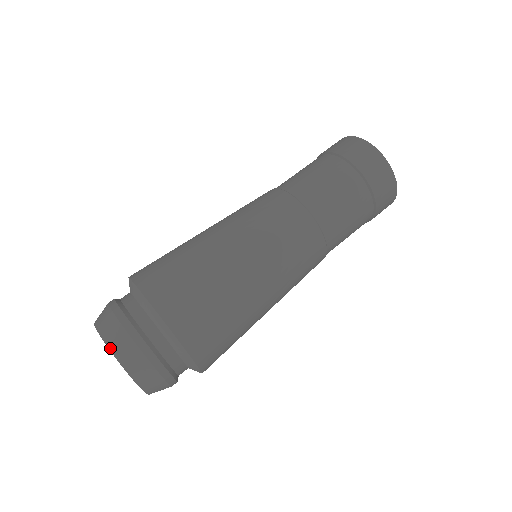
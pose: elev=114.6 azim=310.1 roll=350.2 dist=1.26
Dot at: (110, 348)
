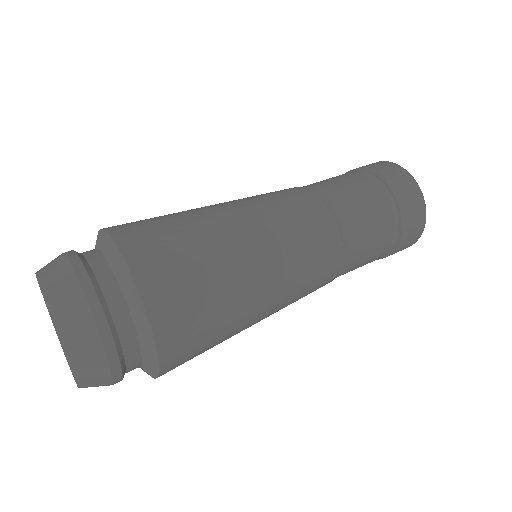
Dot at: (38, 272)
